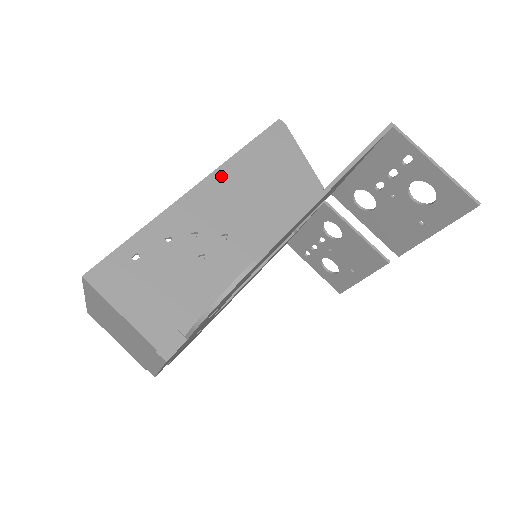
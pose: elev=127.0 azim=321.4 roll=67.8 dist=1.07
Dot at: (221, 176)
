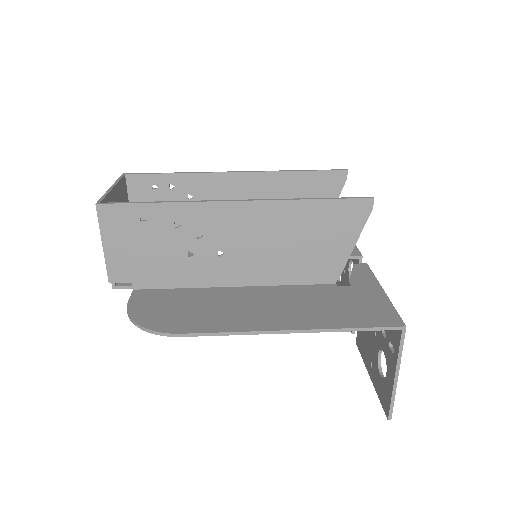
Dot at: (265, 209)
